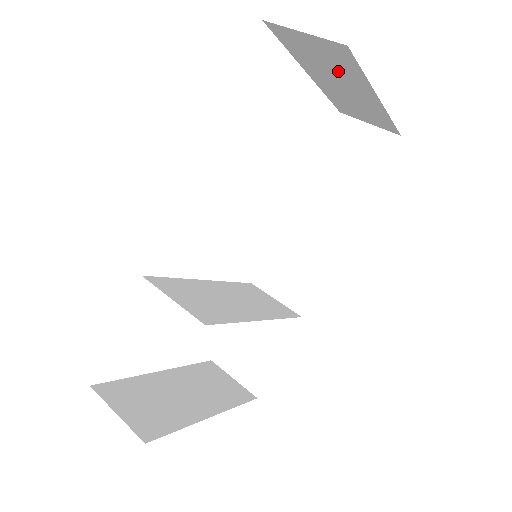
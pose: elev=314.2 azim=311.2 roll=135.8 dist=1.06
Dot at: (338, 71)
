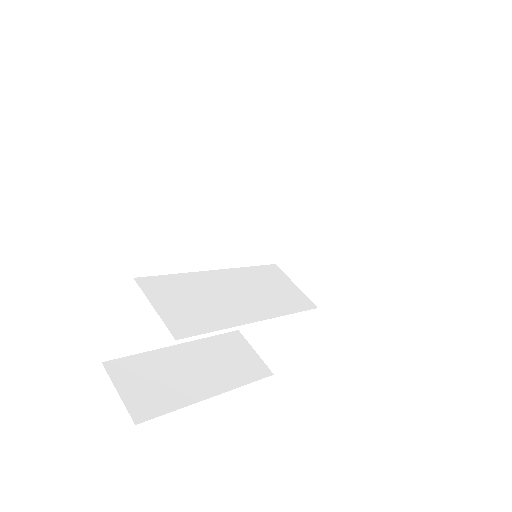
Dot at: occluded
